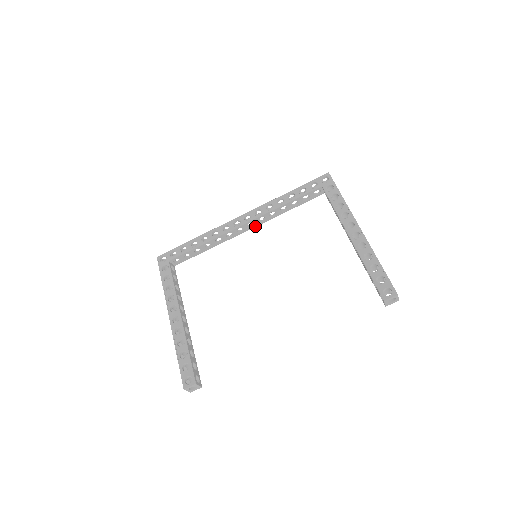
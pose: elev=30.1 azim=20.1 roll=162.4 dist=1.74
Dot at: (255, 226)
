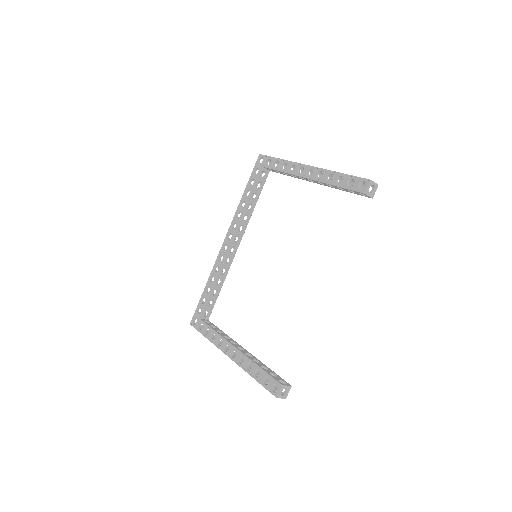
Dot at: (241, 238)
